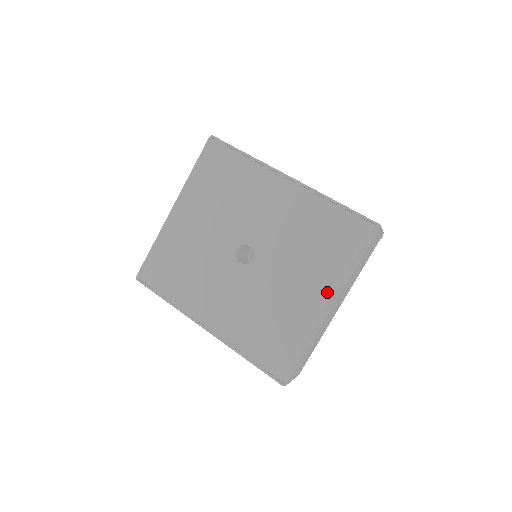
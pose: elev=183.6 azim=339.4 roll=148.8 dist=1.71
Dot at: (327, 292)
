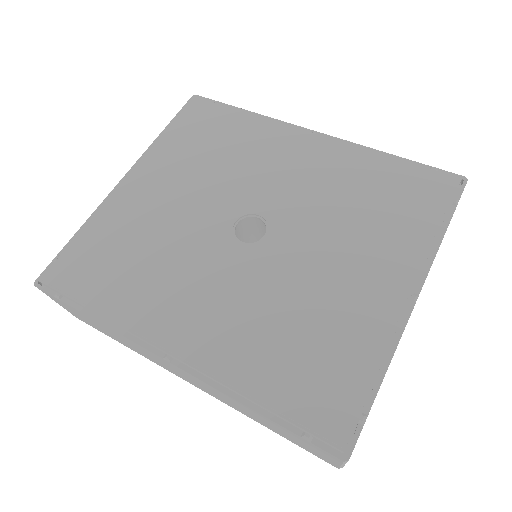
Dot at: (405, 272)
